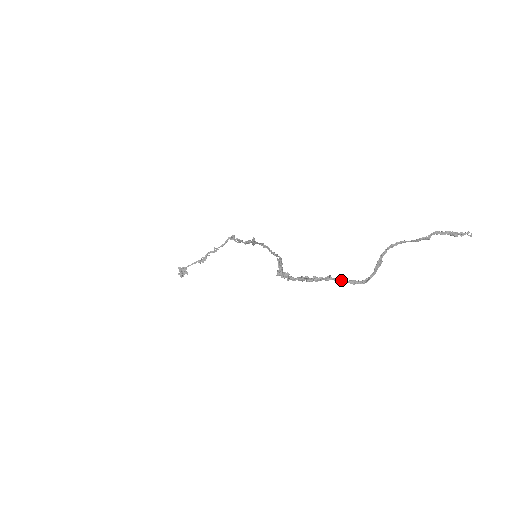
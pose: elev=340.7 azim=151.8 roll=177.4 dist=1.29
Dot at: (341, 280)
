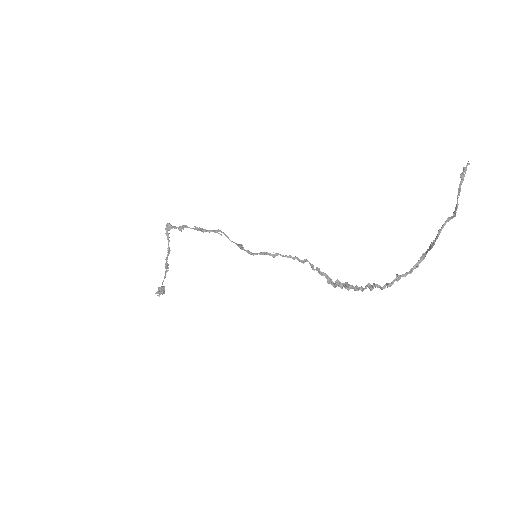
Dot at: occluded
